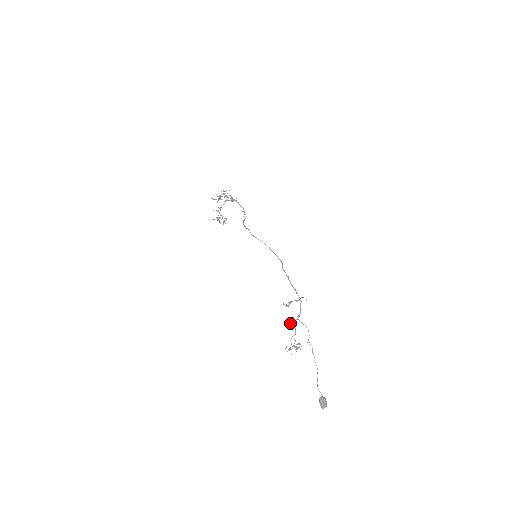
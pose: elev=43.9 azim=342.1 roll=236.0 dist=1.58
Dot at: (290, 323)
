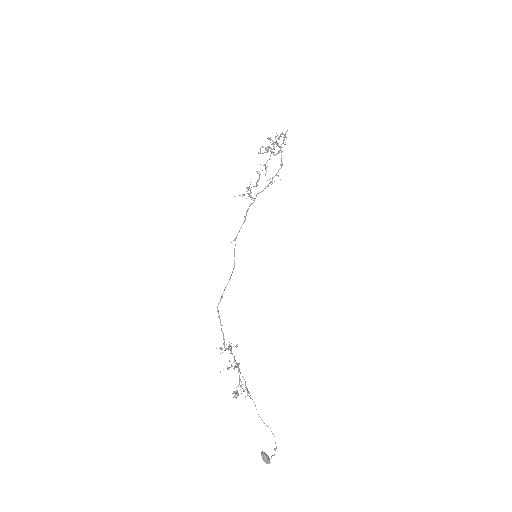
Dot at: (235, 366)
